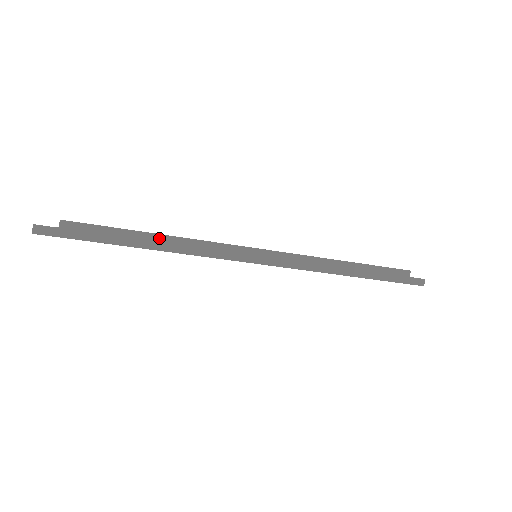
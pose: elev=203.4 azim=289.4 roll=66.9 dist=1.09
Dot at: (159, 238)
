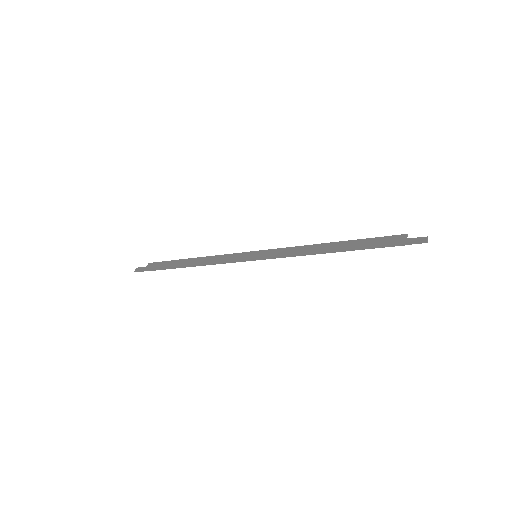
Dot at: (195, 260)
